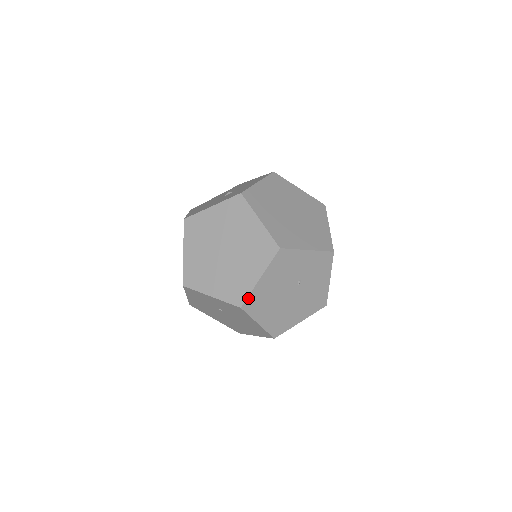
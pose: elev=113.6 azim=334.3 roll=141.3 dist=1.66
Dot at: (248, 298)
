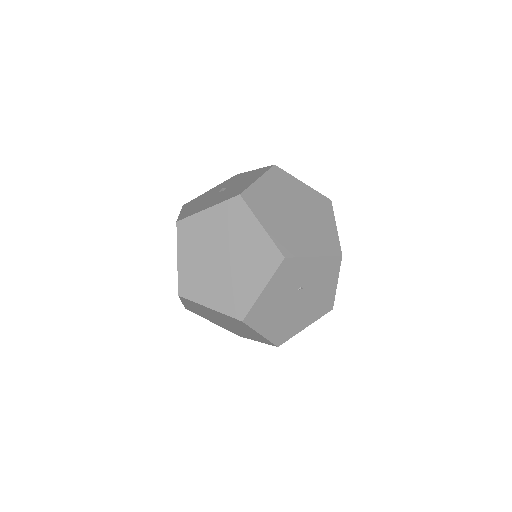
Dot at: (340, 246)
